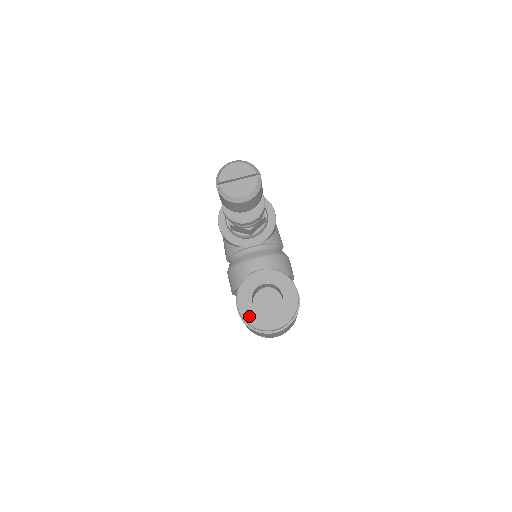
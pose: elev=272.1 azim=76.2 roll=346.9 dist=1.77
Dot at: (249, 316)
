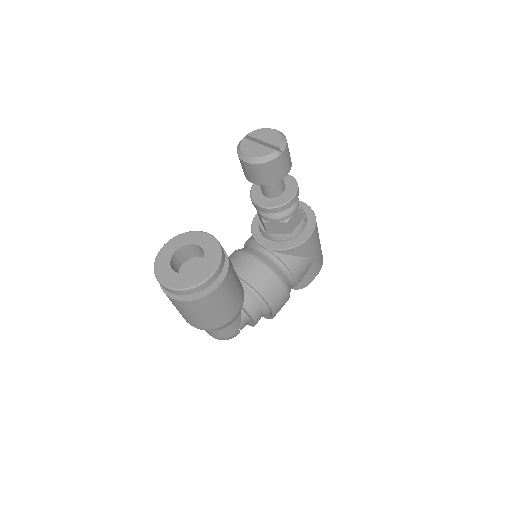
Dot at: (161, 258)
